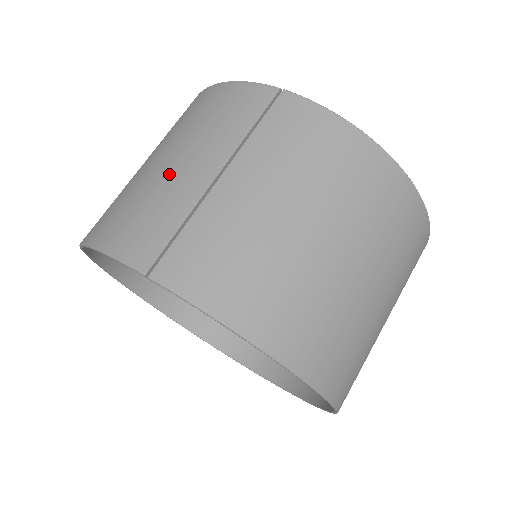
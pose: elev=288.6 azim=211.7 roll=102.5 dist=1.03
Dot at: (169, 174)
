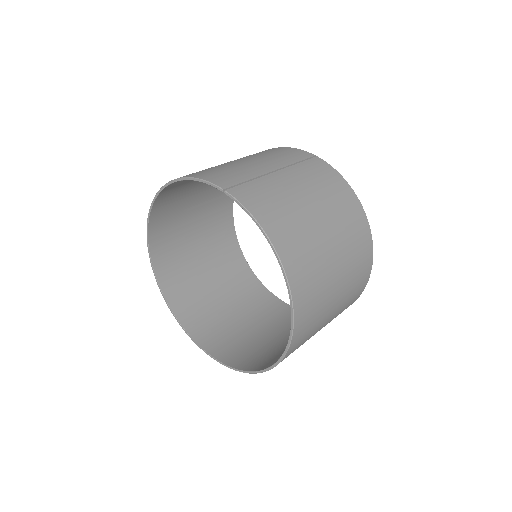
Dot at: (244, 164)
